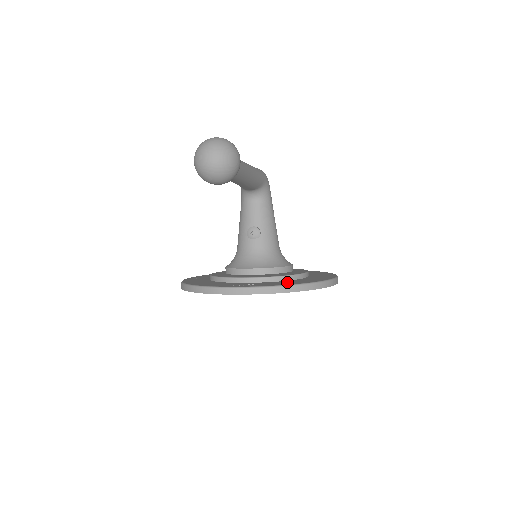
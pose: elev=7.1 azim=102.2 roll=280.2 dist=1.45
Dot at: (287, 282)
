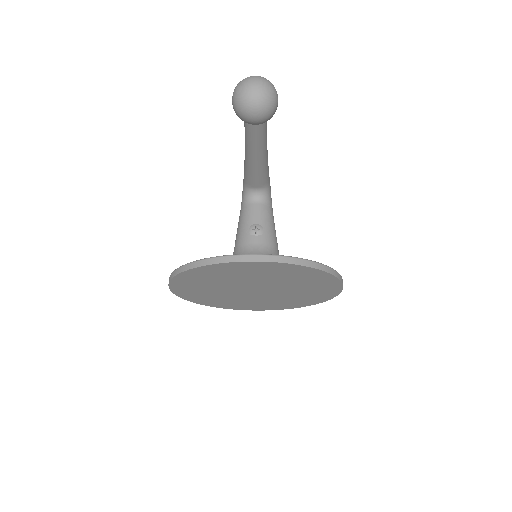
Dot at: occluded
